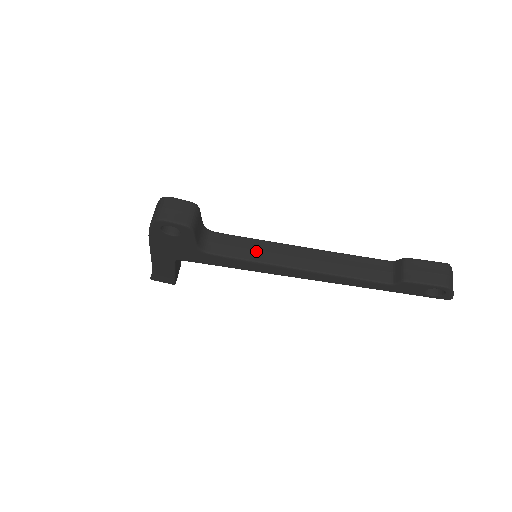
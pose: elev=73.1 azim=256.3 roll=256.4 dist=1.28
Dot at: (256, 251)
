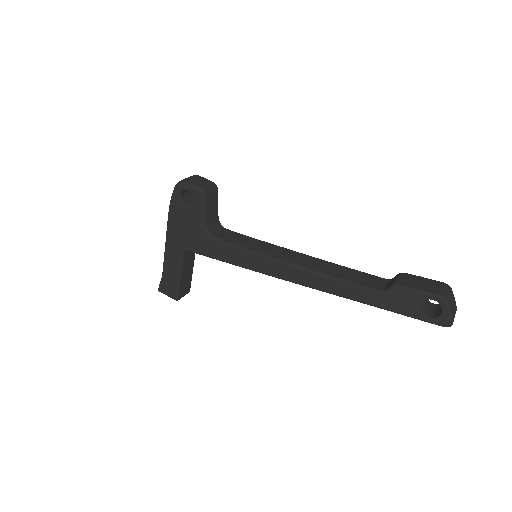
Dot at: (256, 245)
